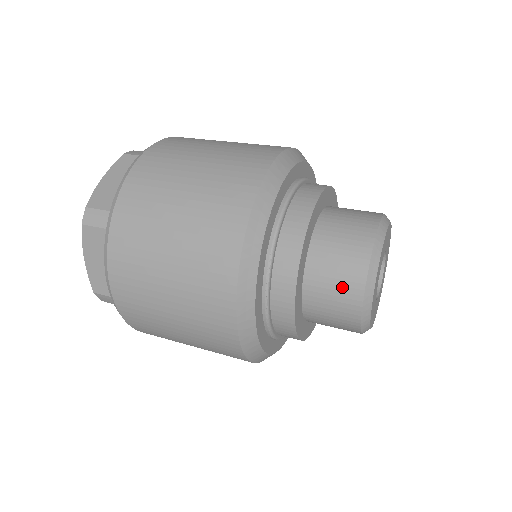
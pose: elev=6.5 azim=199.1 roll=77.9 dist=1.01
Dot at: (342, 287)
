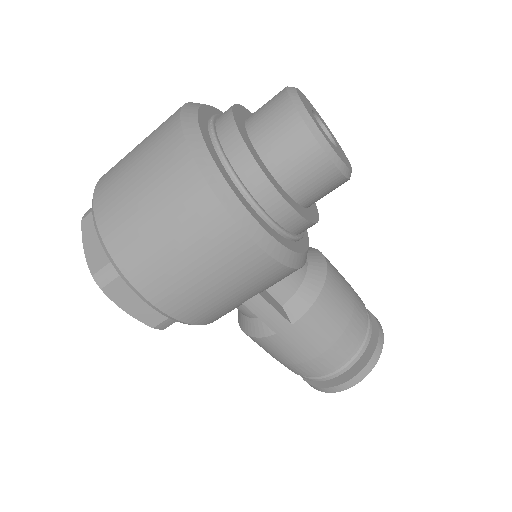
Dot at: (274, 110)
